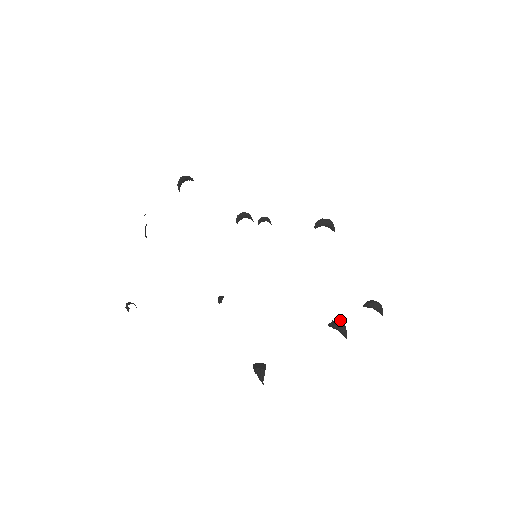
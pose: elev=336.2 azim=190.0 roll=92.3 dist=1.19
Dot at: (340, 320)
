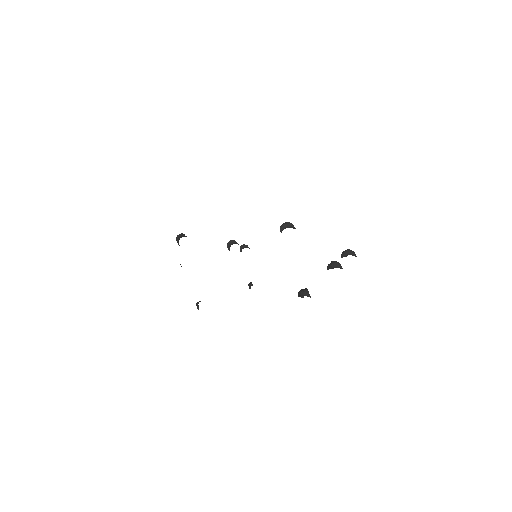
Dot at: (332, 261)
